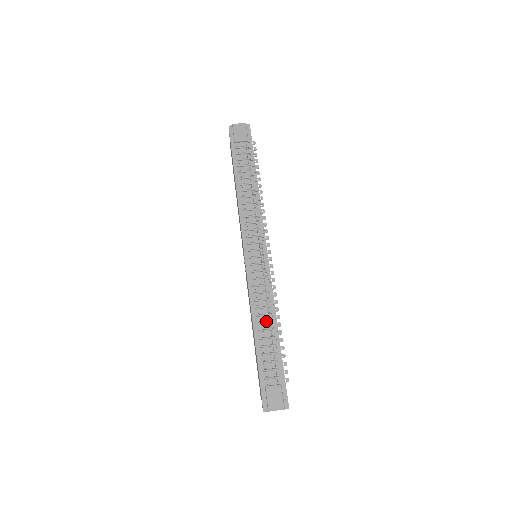
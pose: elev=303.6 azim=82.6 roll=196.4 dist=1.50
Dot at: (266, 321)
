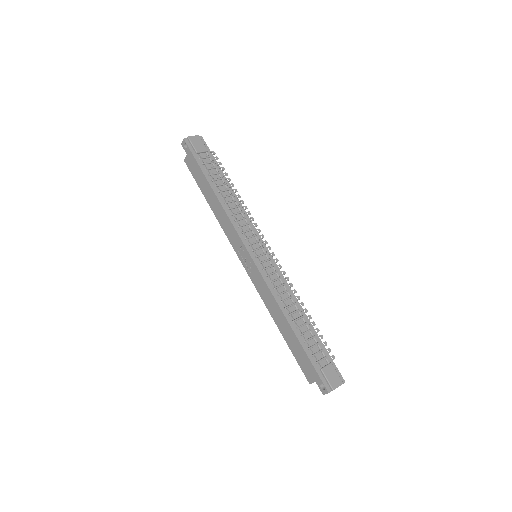
Dot at: (295, 310)
